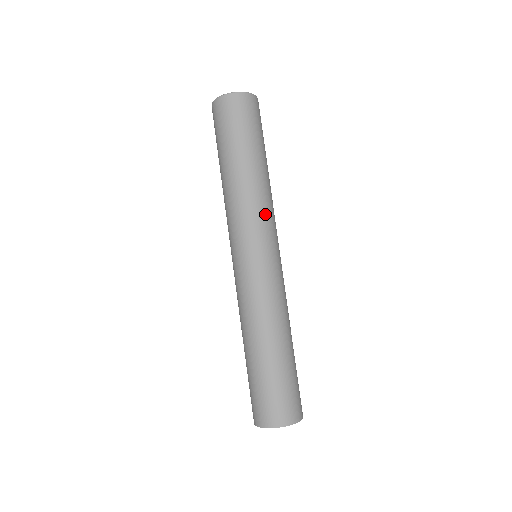
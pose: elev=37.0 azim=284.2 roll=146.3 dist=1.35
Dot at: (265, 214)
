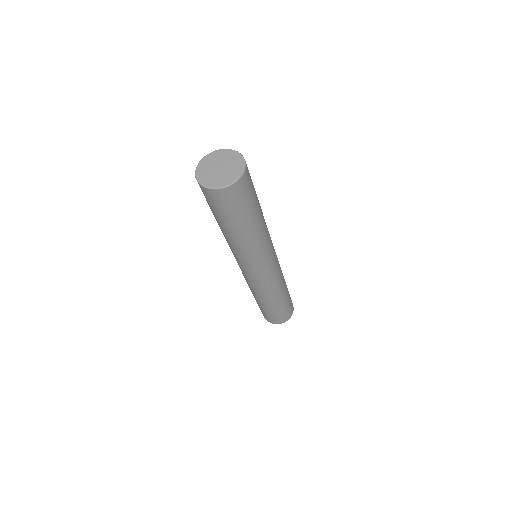
Dot at: (264, 250)
